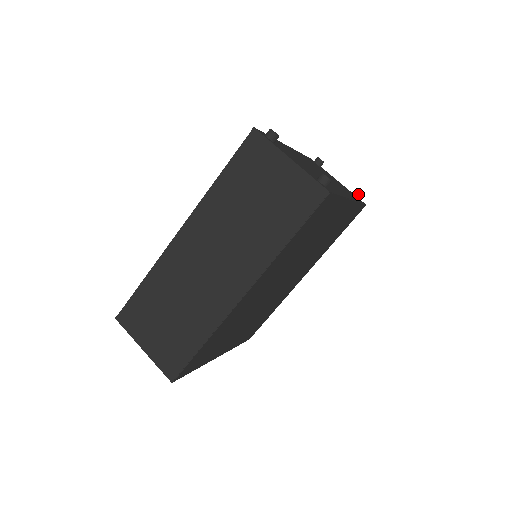
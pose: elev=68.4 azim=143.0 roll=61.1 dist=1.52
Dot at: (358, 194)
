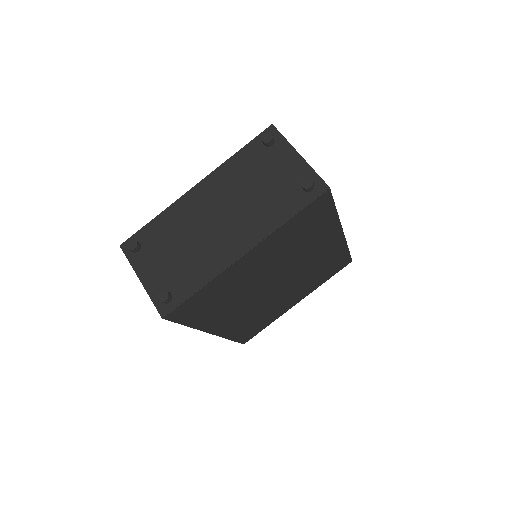
Dot at: (303, 189)
